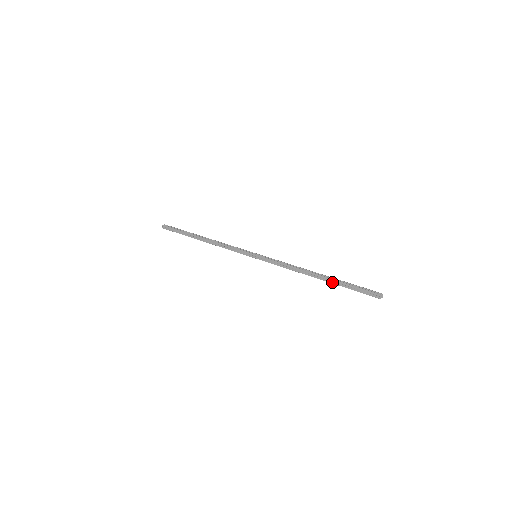
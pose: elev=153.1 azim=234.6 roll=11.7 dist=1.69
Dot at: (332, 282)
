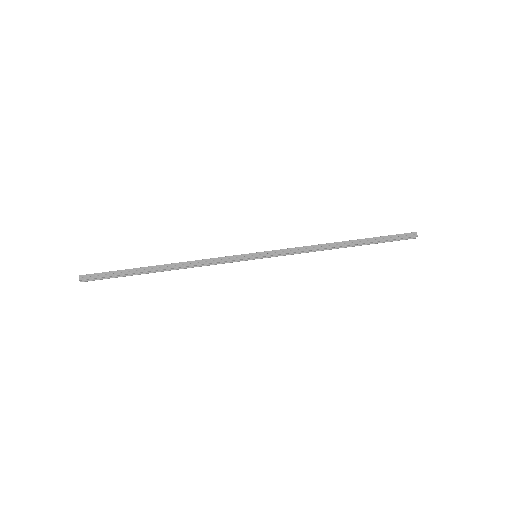
Dot at: (363, 242)
